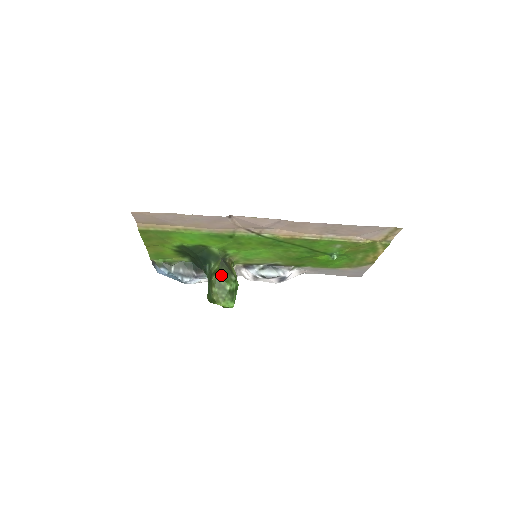
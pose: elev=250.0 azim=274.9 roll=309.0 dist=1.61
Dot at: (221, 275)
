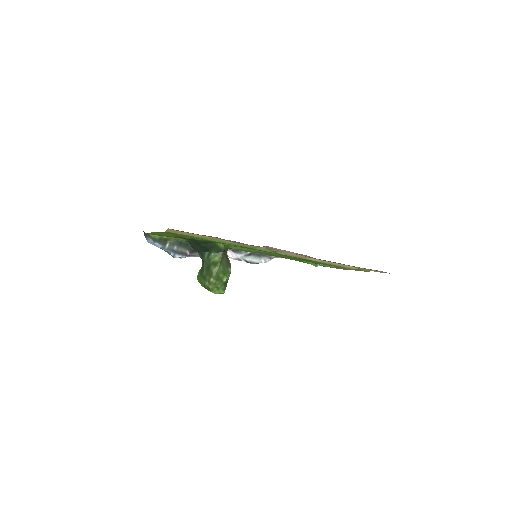
Dot at: (221, 268)
